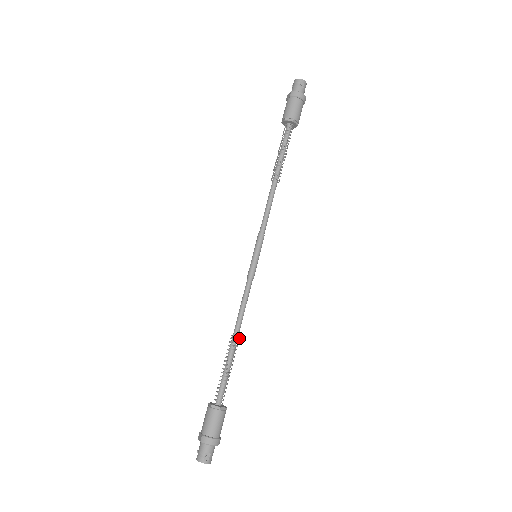
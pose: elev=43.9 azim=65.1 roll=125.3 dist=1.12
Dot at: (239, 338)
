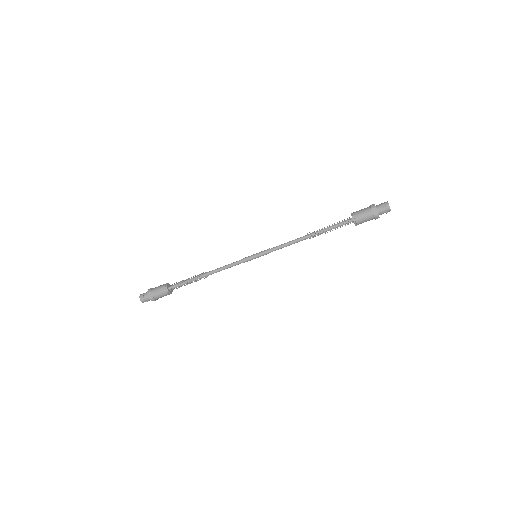
Dot at: occluded
